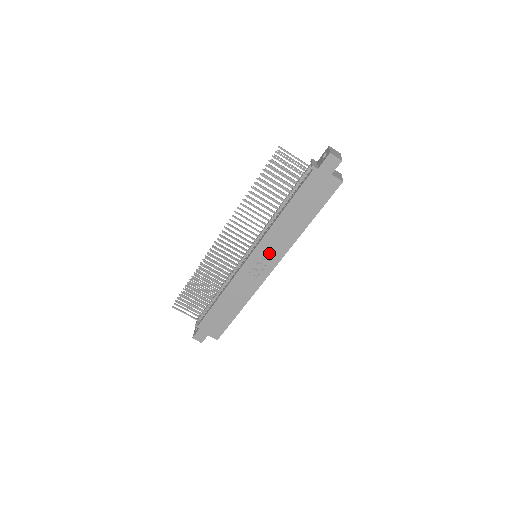
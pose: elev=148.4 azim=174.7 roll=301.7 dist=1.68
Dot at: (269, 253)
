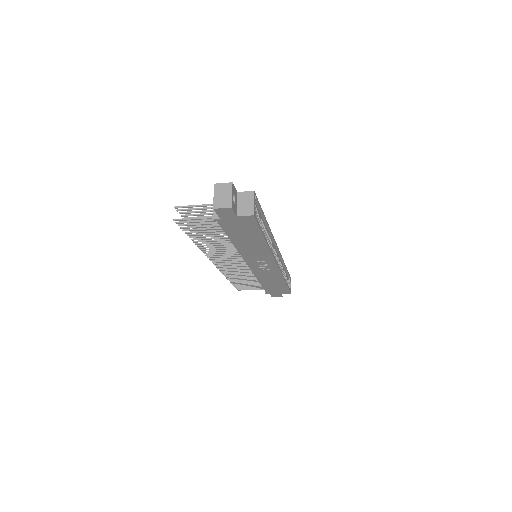
Dot at: (260, 260)
